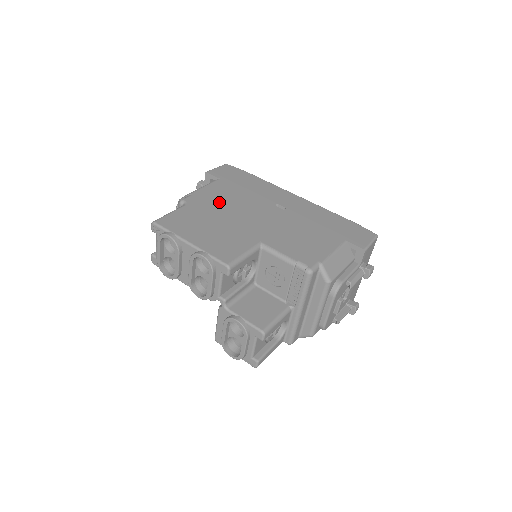
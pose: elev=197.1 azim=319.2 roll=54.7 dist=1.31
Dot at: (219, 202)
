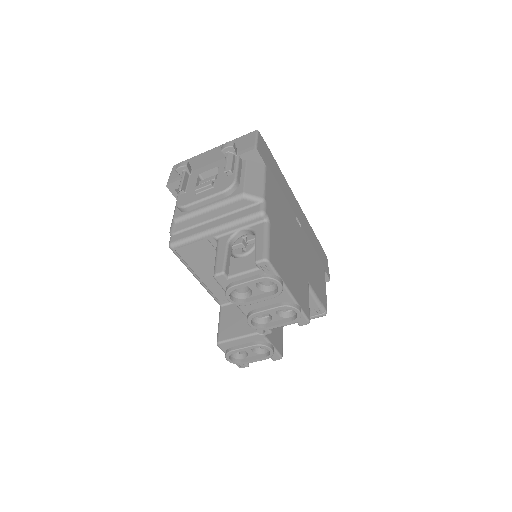
Dot at: (280, 216)
